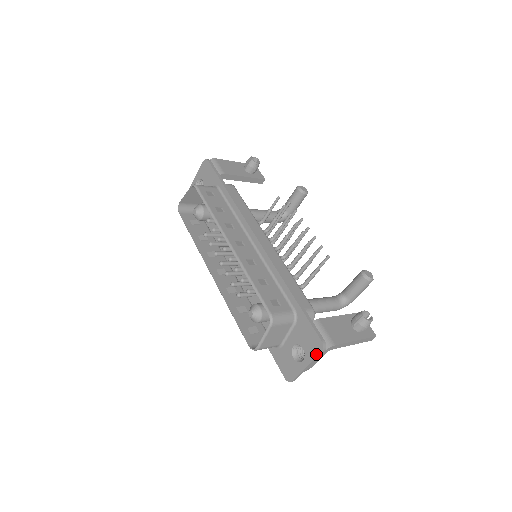
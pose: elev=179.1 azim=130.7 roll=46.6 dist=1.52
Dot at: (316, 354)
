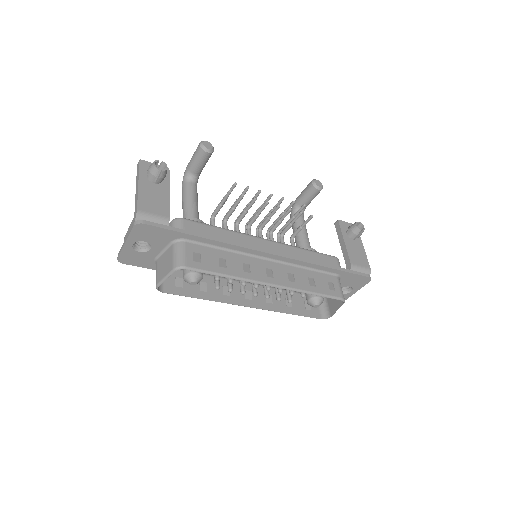
Dot at: (365, 284)
